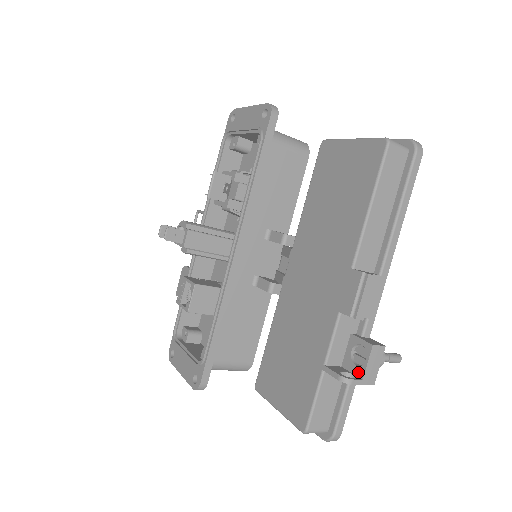
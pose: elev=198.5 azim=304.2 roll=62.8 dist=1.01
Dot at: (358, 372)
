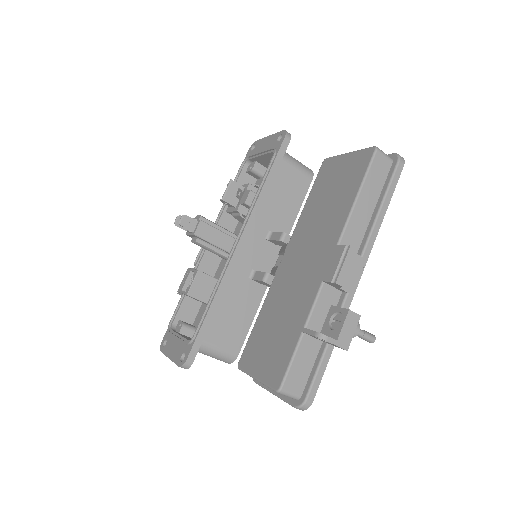
Dot at: (334, 335)
